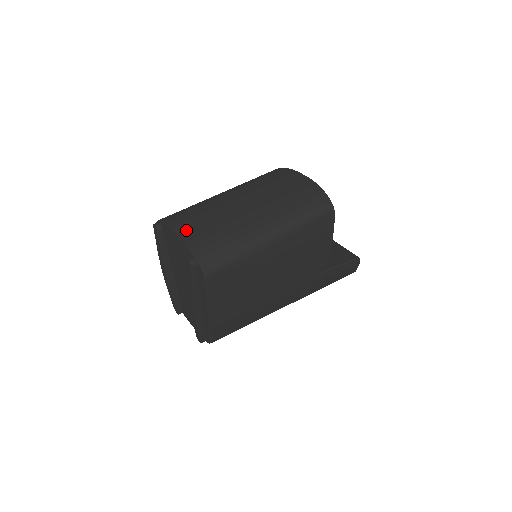
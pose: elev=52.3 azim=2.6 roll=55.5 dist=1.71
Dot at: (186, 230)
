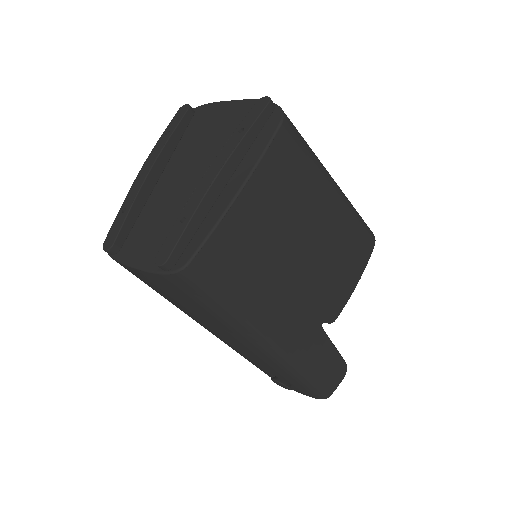
Dot at: occluded
